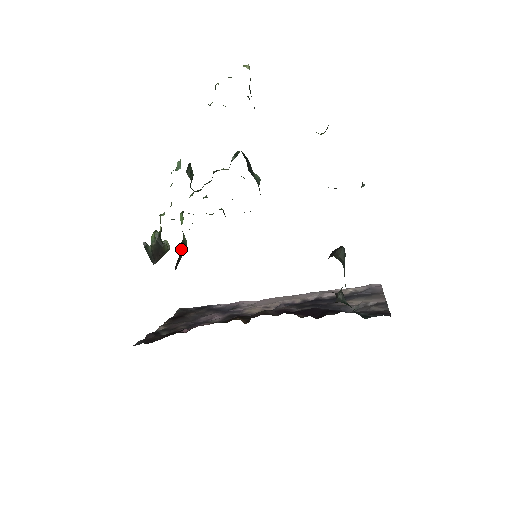
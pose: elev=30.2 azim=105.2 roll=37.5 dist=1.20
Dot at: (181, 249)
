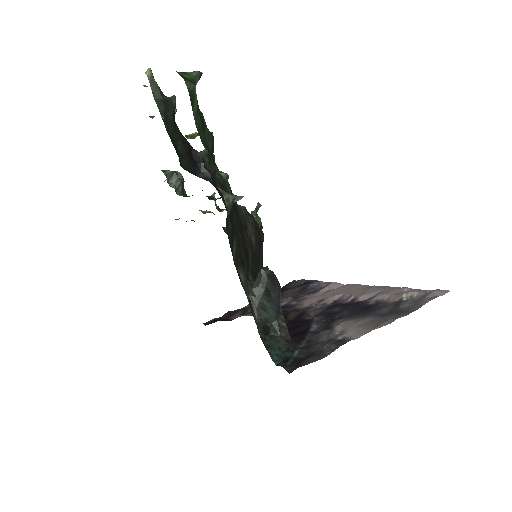
Dot at: occluded
